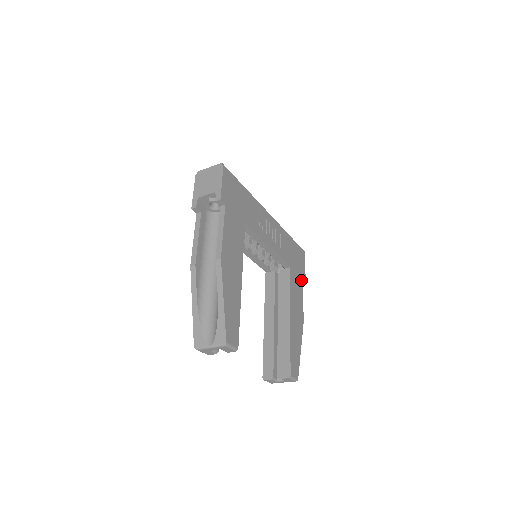
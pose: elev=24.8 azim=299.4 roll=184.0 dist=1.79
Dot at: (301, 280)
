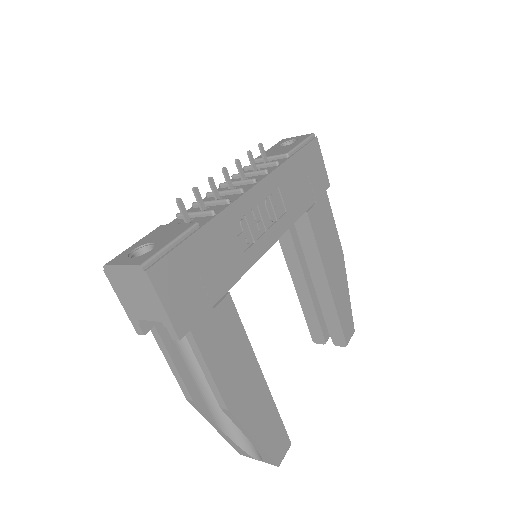
Dot at: (325, 198)
